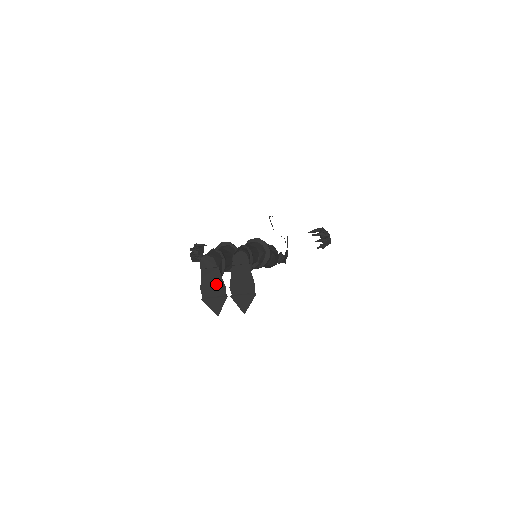
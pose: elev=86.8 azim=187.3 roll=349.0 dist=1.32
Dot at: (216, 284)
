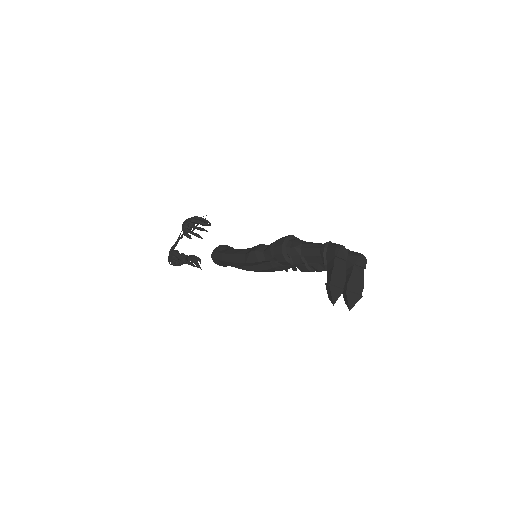
Dot at: (341, 275)
